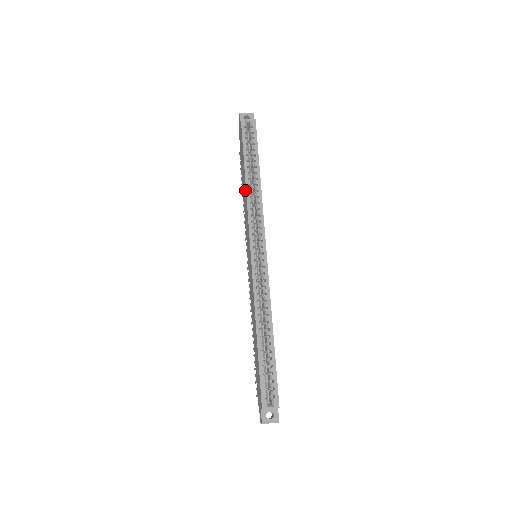
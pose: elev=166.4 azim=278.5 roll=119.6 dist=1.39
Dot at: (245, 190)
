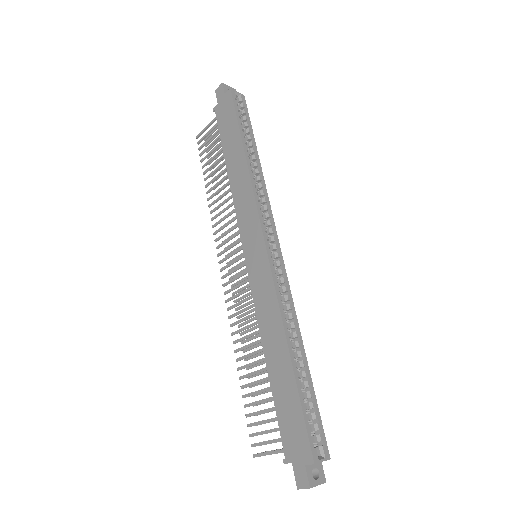
Dot at: (244, 170)
